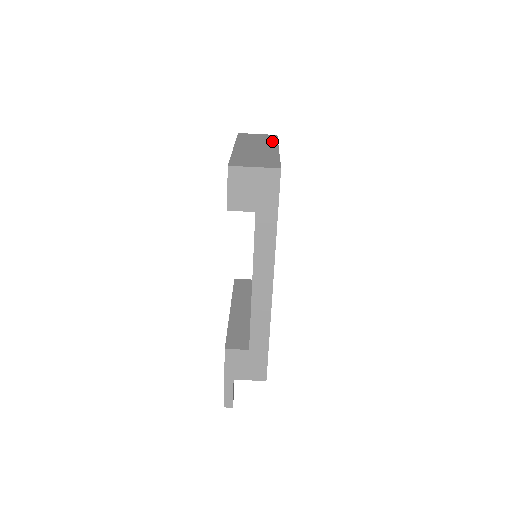
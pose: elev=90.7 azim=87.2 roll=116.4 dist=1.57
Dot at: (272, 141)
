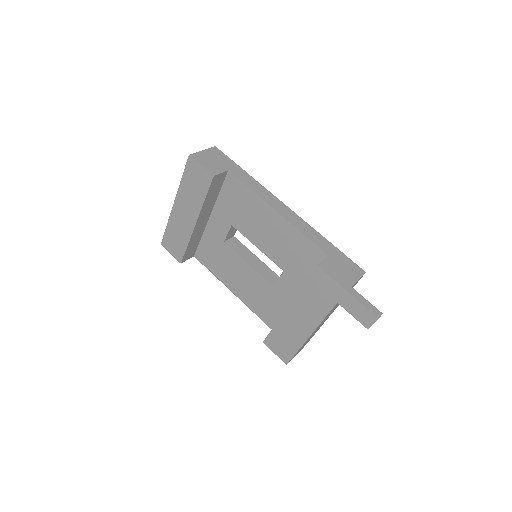
Dot at: occluded
